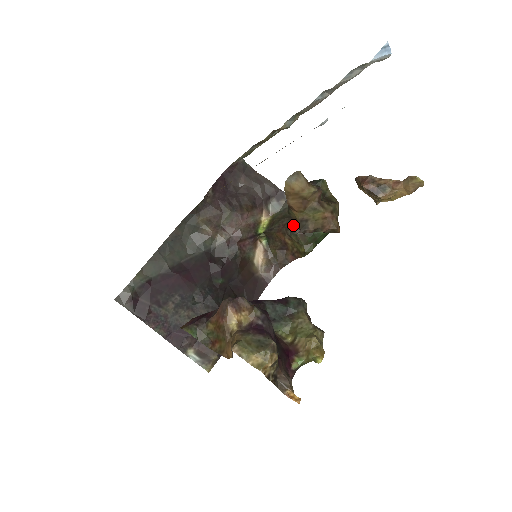
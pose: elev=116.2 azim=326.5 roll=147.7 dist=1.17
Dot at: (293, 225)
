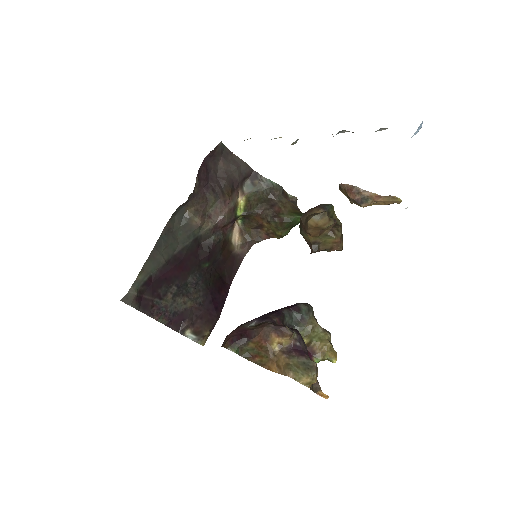
Dot at: (272, 212)
